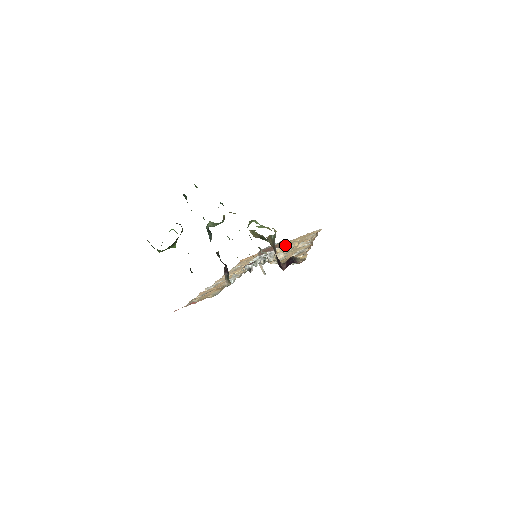
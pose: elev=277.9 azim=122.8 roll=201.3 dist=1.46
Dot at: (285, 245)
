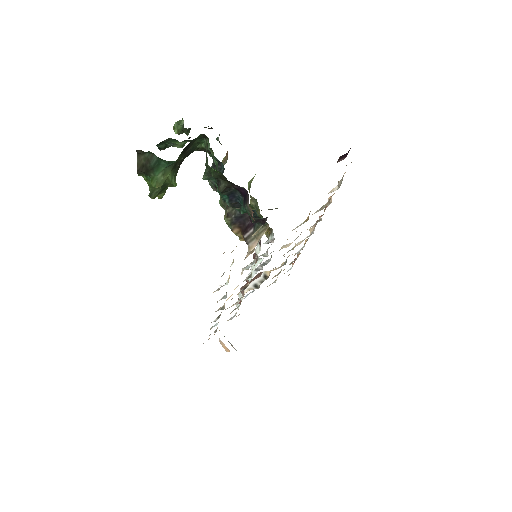
Dot at: occluded
